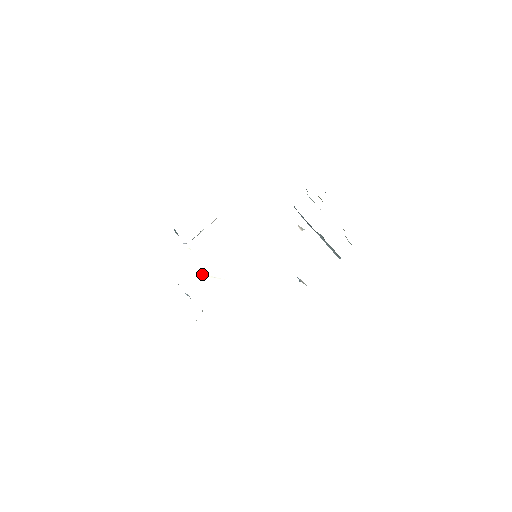
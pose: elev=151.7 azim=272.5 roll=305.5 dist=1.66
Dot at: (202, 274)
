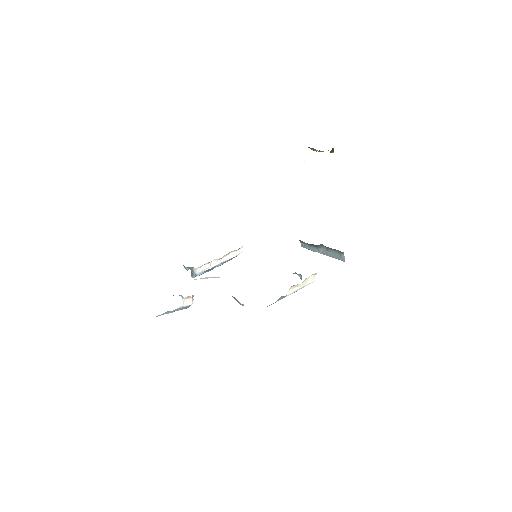
Dot at: (203, 278)
